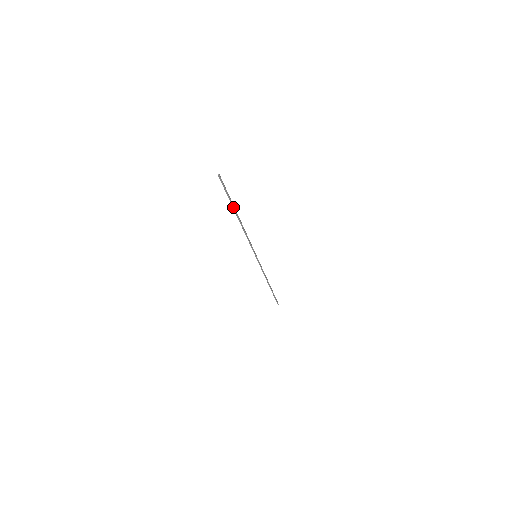
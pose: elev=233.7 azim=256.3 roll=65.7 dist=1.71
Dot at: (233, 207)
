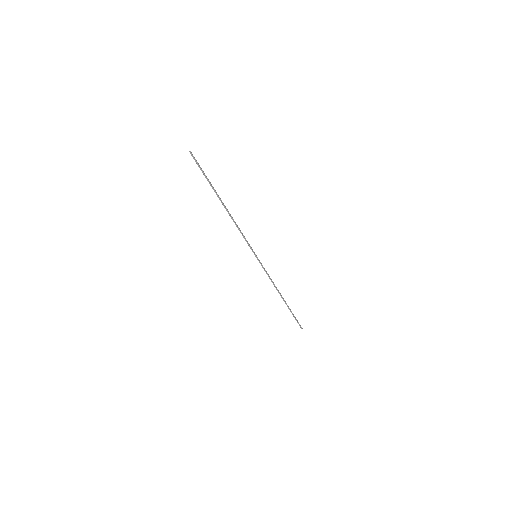
Dot at: (214, 191)
